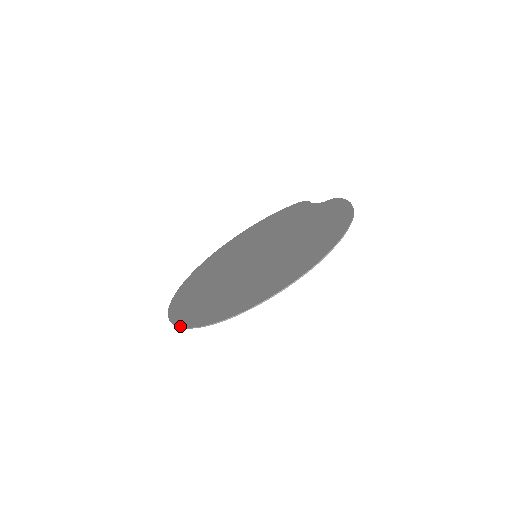
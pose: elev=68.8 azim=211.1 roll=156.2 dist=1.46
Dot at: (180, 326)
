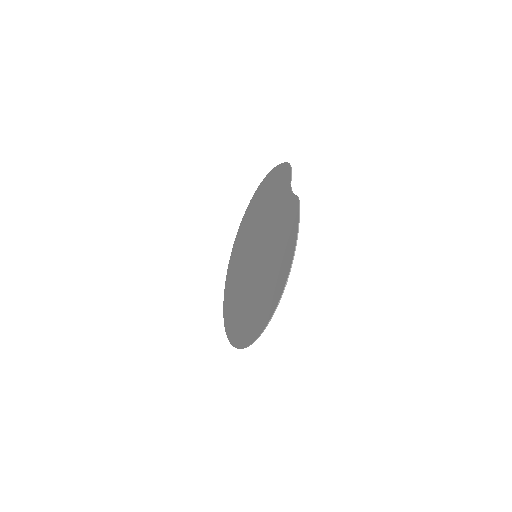
Dot at: (224, 323)
